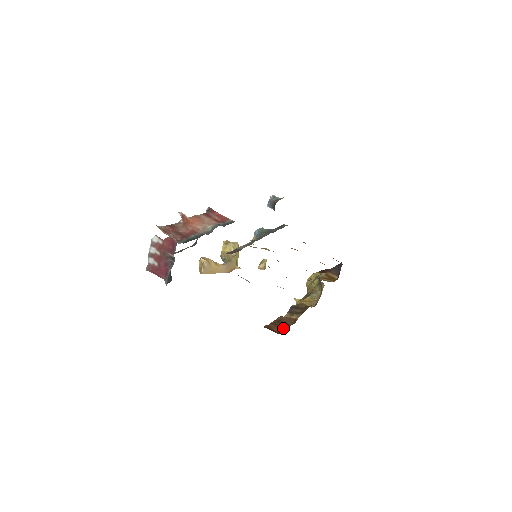
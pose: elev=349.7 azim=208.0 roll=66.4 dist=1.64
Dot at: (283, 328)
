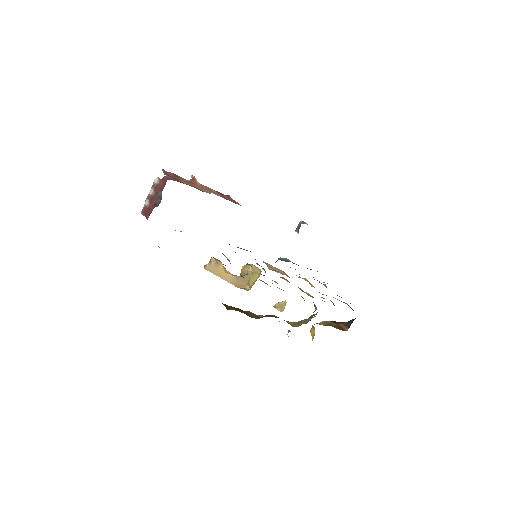
Dot at: (239, 311)
